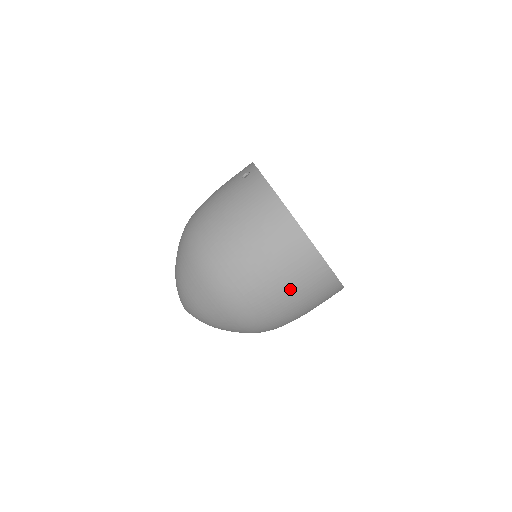
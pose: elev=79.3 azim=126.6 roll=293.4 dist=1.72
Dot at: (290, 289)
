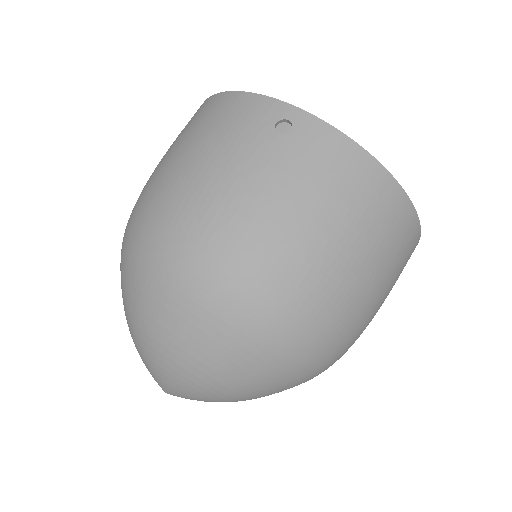
Dot at: occluded
